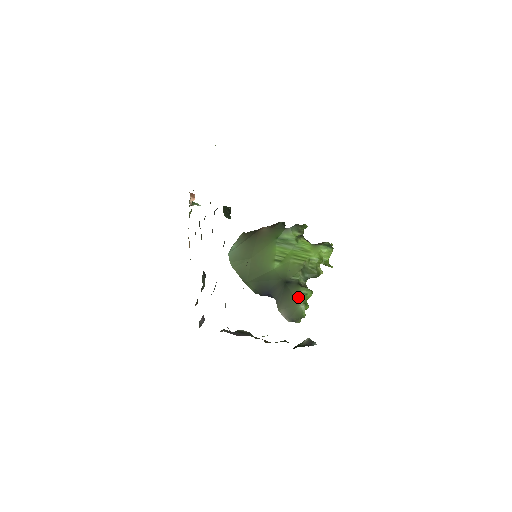
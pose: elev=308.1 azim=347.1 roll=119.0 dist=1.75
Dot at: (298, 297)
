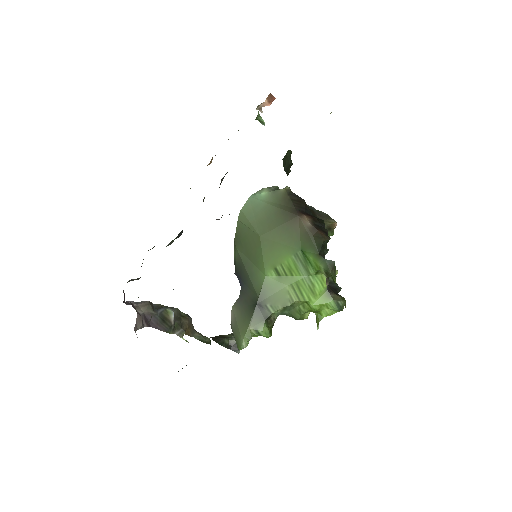
Dot at: (250, 333)
